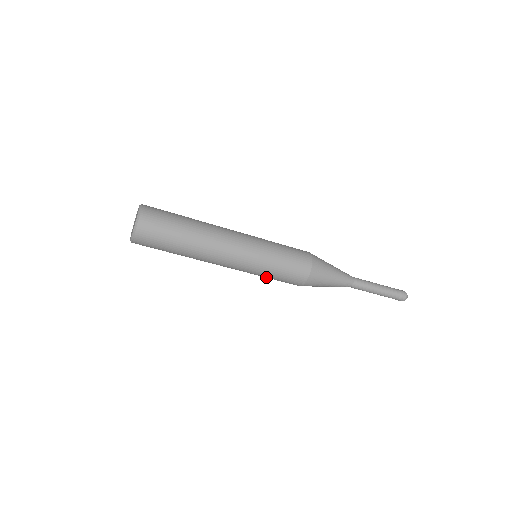
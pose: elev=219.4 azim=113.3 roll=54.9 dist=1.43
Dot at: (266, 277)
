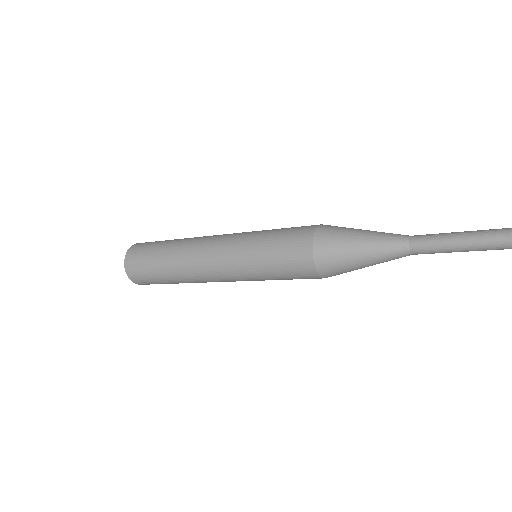
Dot at: occluded
